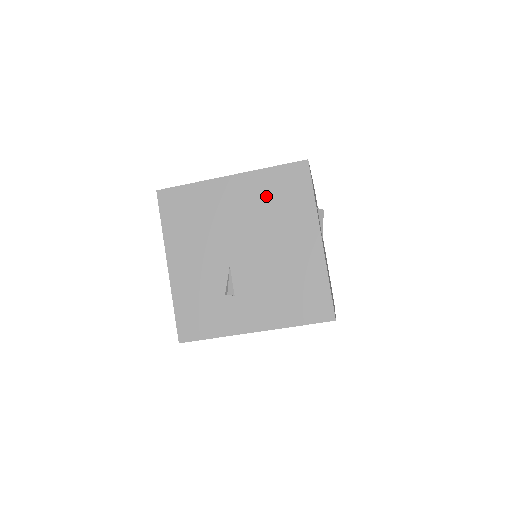
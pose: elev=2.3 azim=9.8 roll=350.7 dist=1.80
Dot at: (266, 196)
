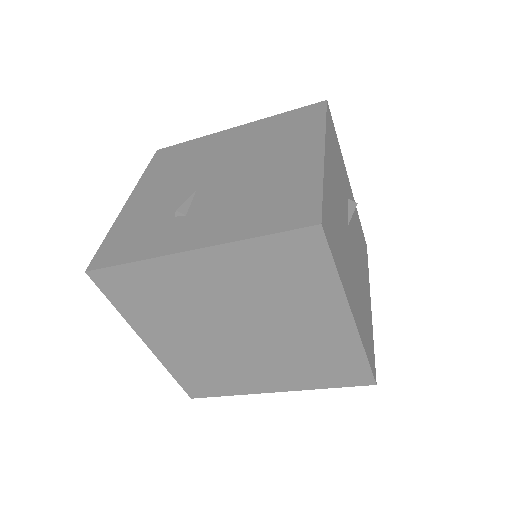
Dot at: (268, 132)
